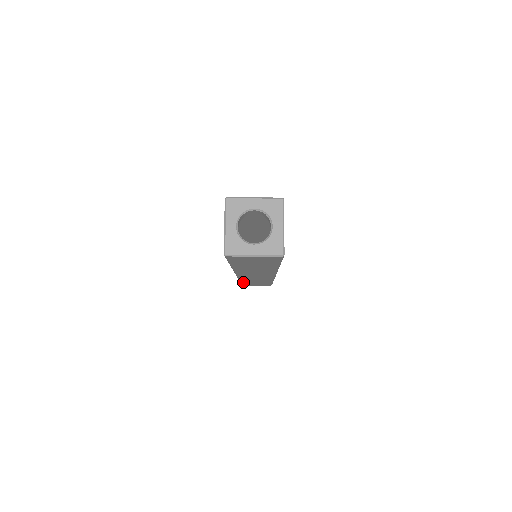
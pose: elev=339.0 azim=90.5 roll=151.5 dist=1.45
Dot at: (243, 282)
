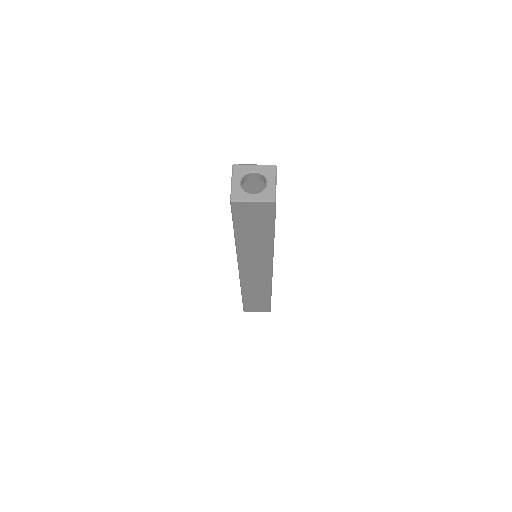
Dot at: (245, 298)
